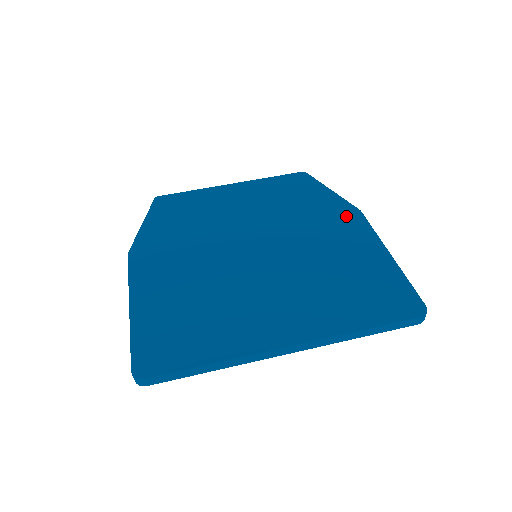
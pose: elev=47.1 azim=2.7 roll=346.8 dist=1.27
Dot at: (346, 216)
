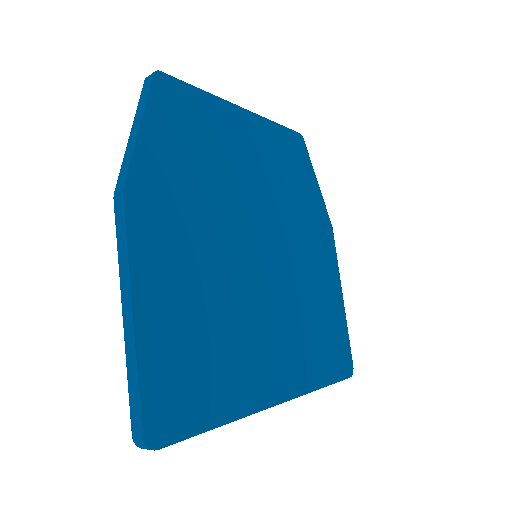
Dot at: (324, 230)
